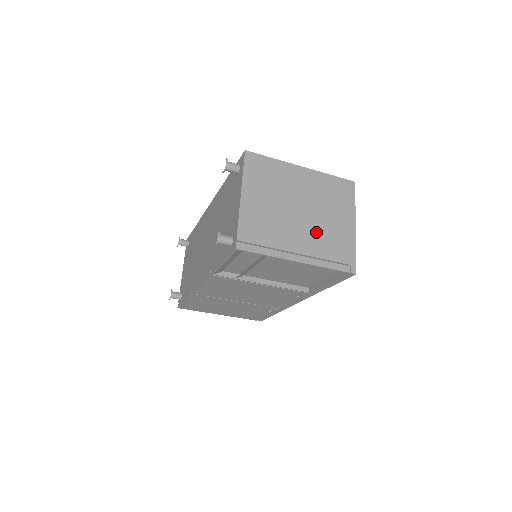
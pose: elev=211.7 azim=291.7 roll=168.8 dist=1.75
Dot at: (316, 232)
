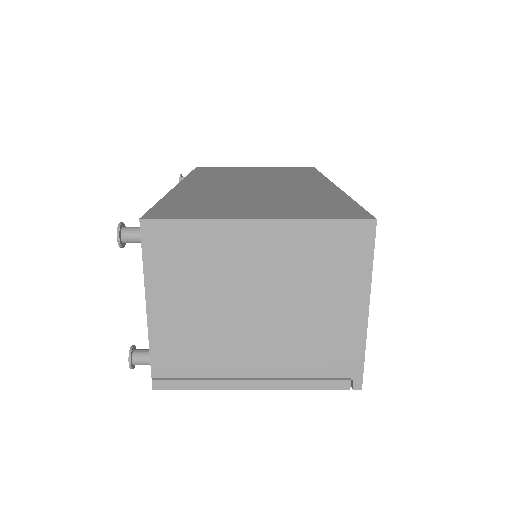
Dot at: (288, 337)
